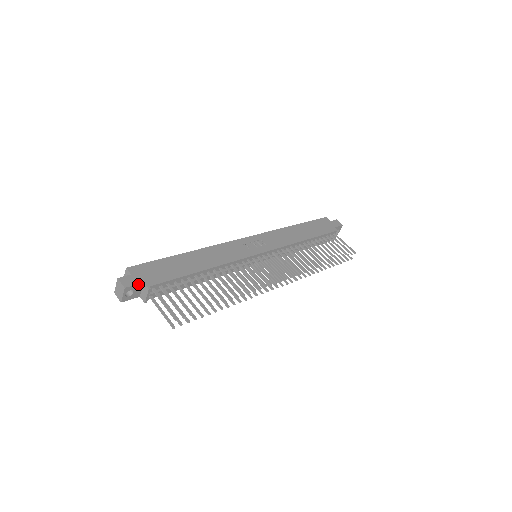
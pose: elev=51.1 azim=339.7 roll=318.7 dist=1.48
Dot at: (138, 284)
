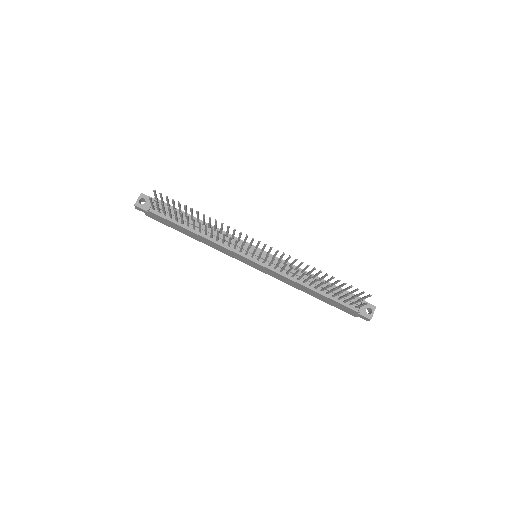
Dot at: occluded
